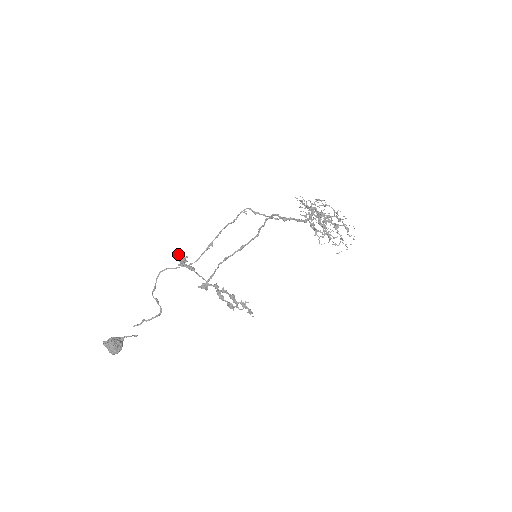
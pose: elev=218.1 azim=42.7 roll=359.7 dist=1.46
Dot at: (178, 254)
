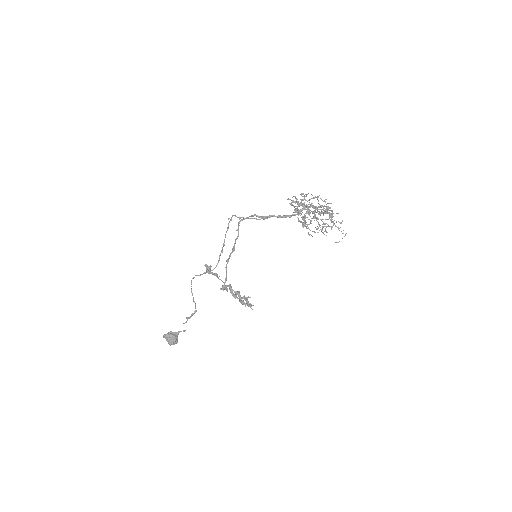
Dot at: (205, 264)
